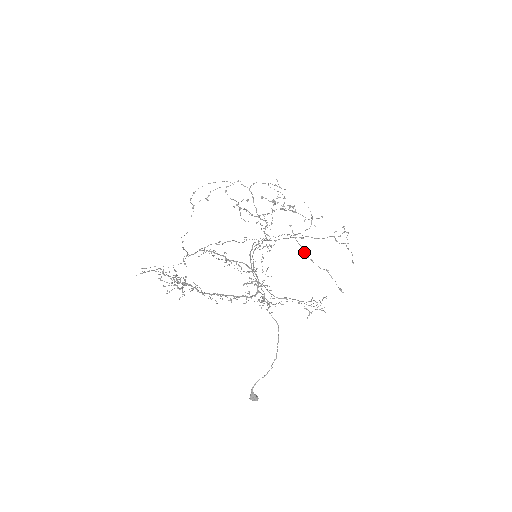
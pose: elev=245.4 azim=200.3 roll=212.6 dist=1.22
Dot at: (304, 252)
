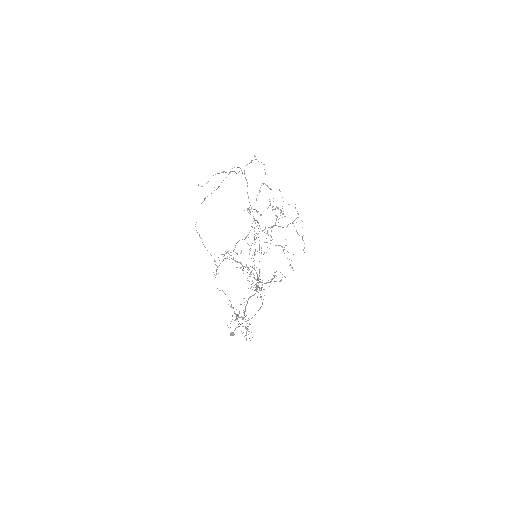
Dot at: (283, 250)
